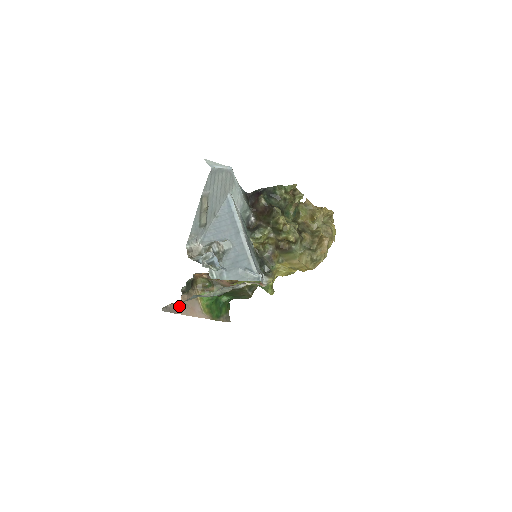
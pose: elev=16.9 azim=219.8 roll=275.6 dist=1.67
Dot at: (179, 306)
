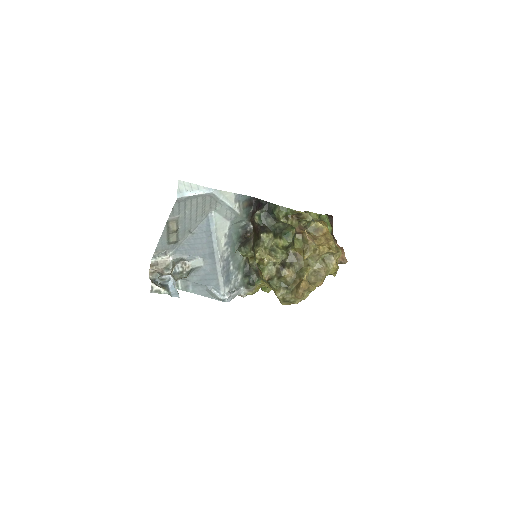
Dot at: occluded
